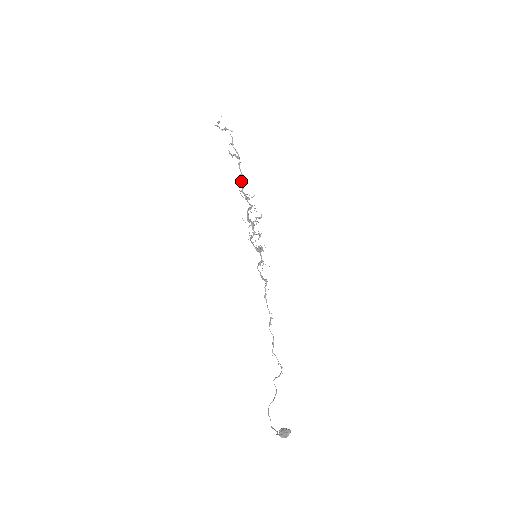
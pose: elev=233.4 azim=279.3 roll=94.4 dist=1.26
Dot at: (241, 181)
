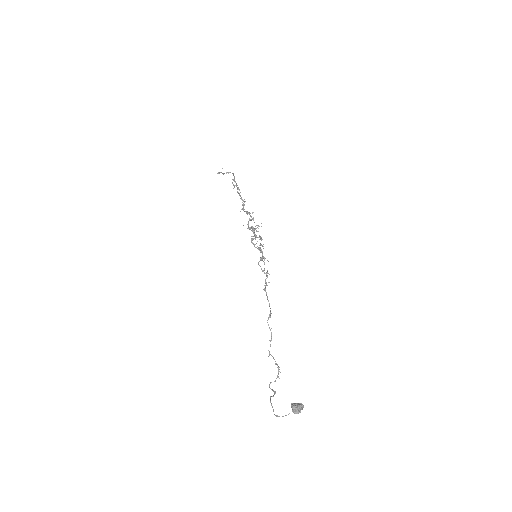
Dot at: (242, 202)
